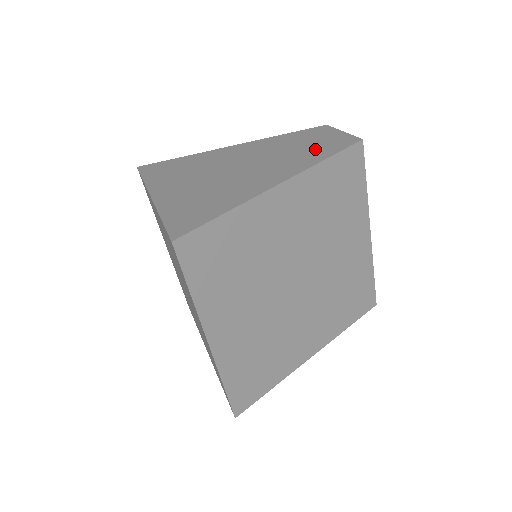
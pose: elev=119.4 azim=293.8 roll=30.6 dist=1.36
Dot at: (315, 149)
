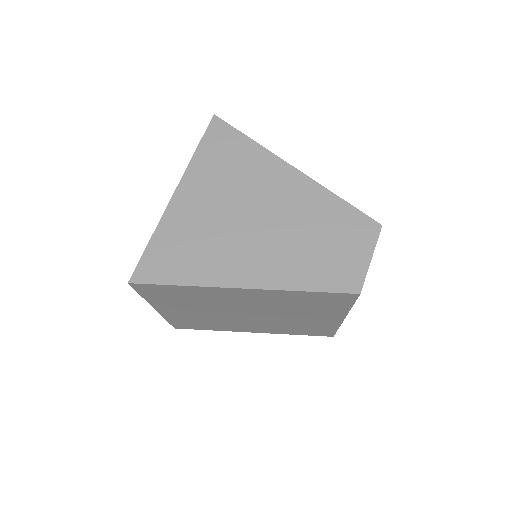
Dot at: (320, 263)
